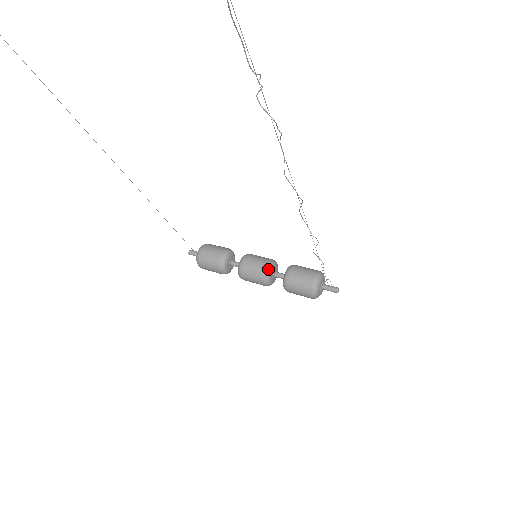
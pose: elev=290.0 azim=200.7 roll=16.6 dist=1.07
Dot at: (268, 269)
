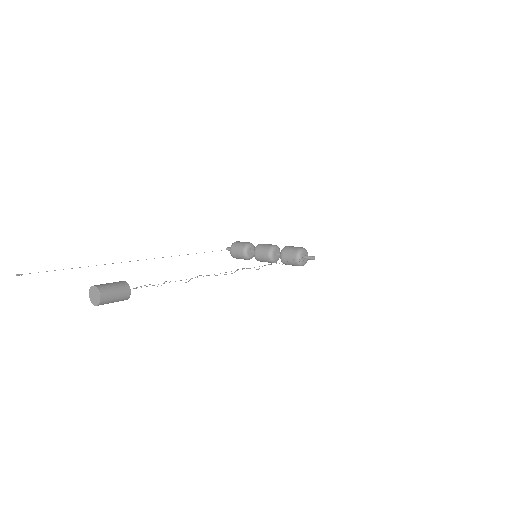
Dot at: (270, 255)
